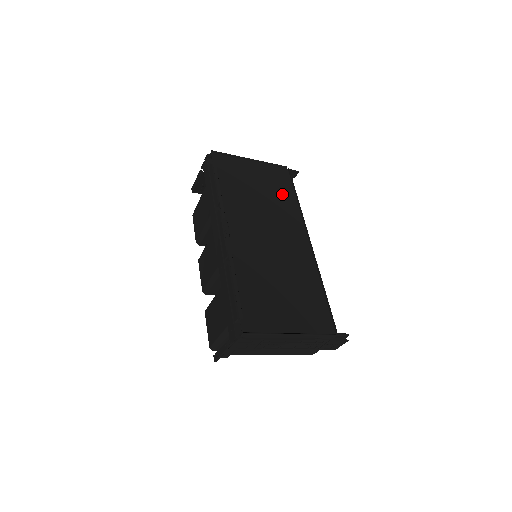
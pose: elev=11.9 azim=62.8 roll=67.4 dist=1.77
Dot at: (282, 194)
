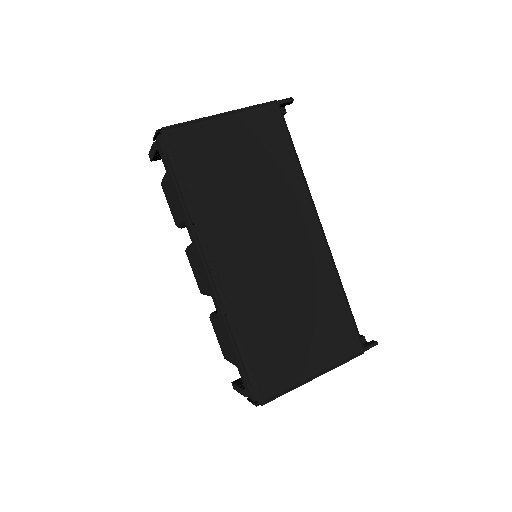
Dot at: (276, 160)
